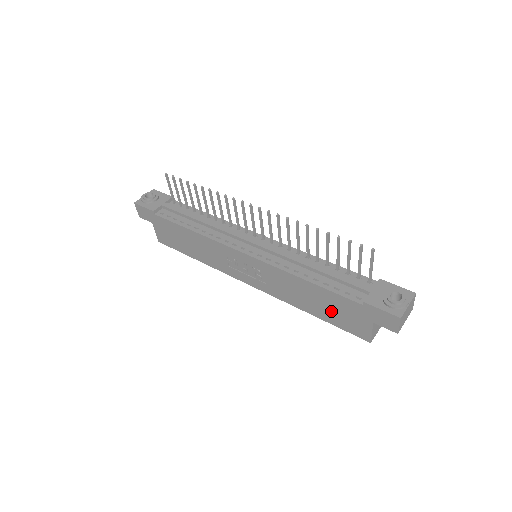
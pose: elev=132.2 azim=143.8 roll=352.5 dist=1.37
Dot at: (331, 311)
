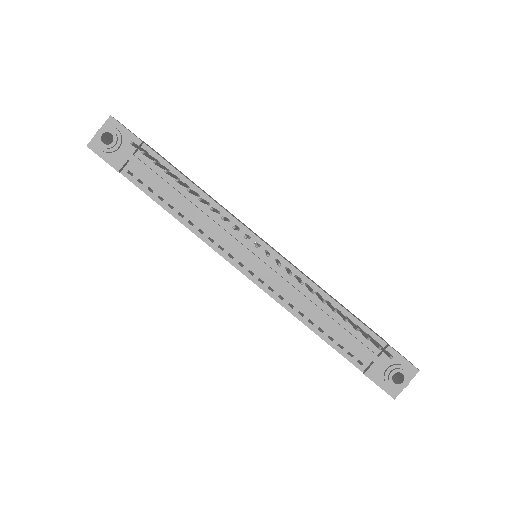
Dot at: occluded
